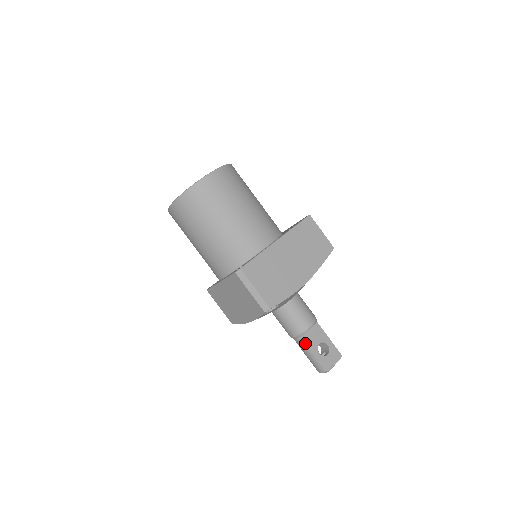
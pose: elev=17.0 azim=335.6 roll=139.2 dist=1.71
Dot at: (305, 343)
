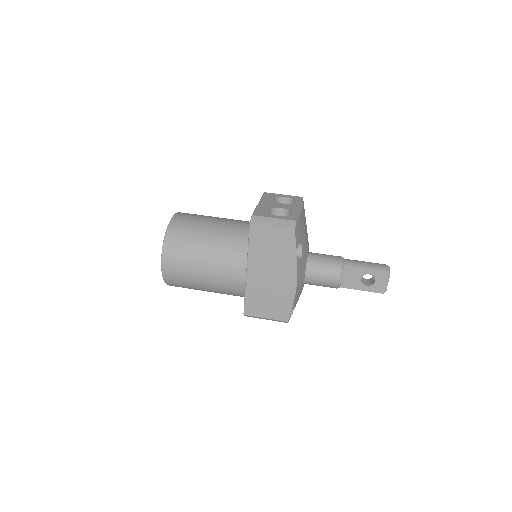
Dot at: occluded
